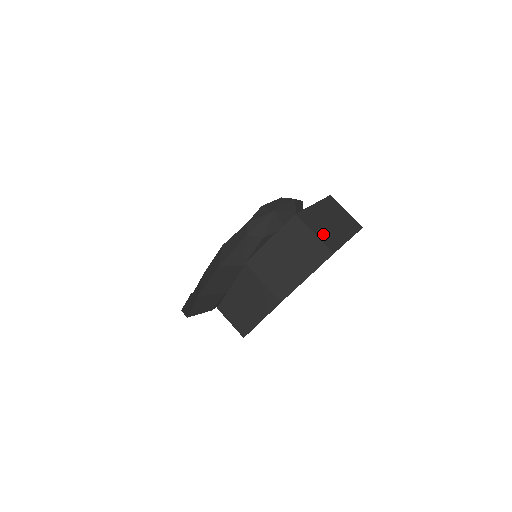
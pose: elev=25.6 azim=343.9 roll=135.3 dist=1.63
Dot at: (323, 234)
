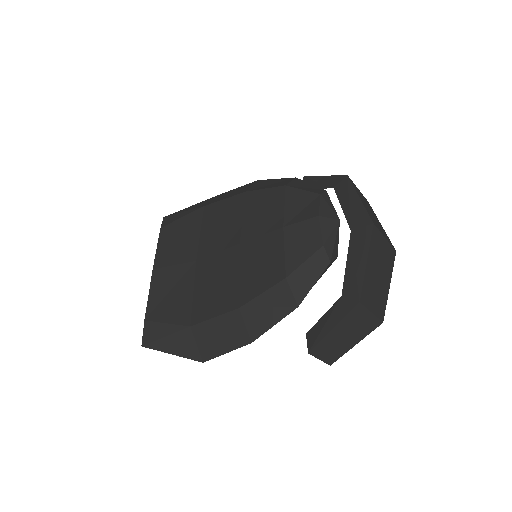
Dot at: occluded
